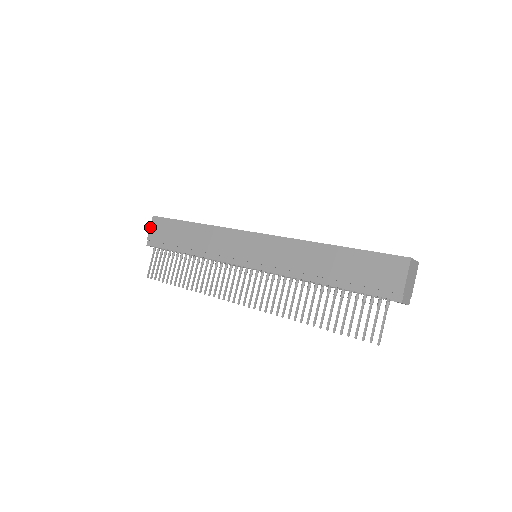
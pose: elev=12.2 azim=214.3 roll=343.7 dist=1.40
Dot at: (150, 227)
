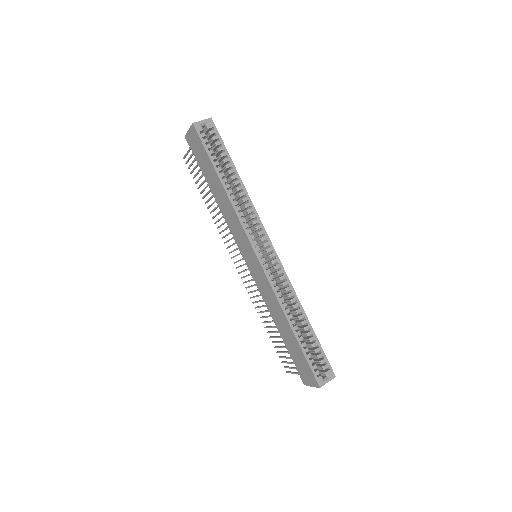
Dot at: (189, 130)
